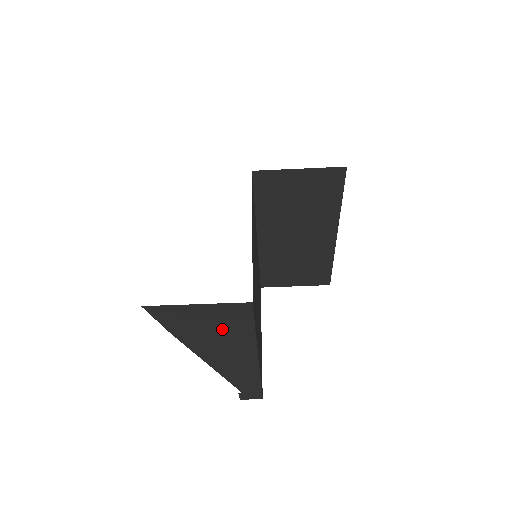
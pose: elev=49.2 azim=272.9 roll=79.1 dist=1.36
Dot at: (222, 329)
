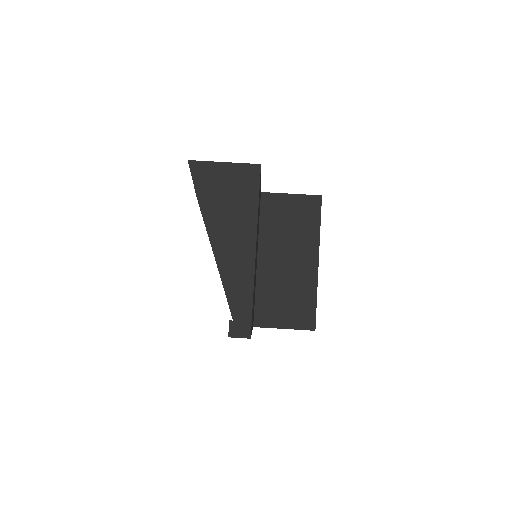
Dot at: (235, 197)
